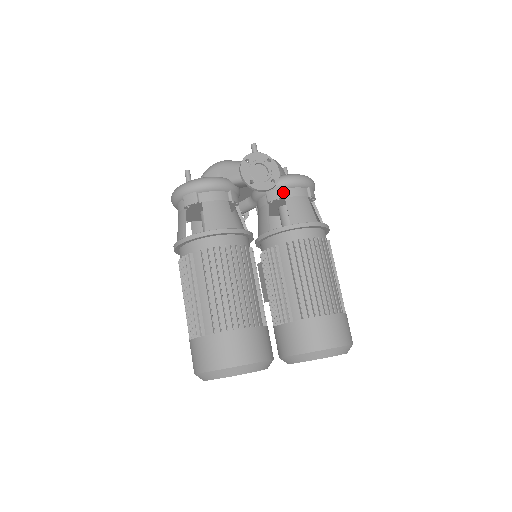
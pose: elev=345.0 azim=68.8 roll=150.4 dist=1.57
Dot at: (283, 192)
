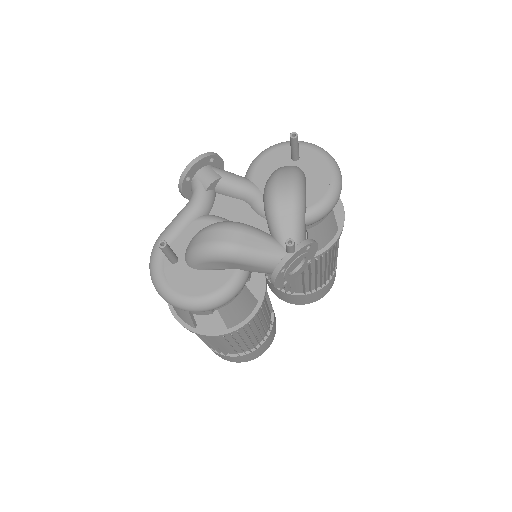
Dot at: (306, 226)
